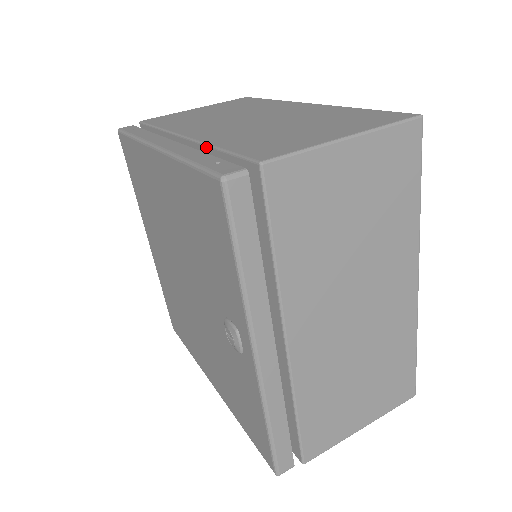
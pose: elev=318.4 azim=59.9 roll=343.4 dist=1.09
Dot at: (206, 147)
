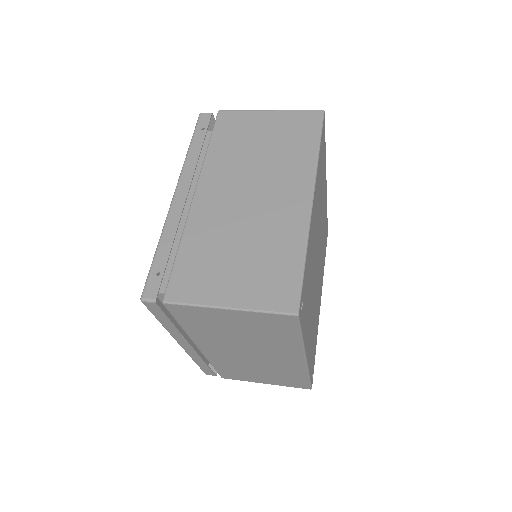
Dot at: (182, 234)
